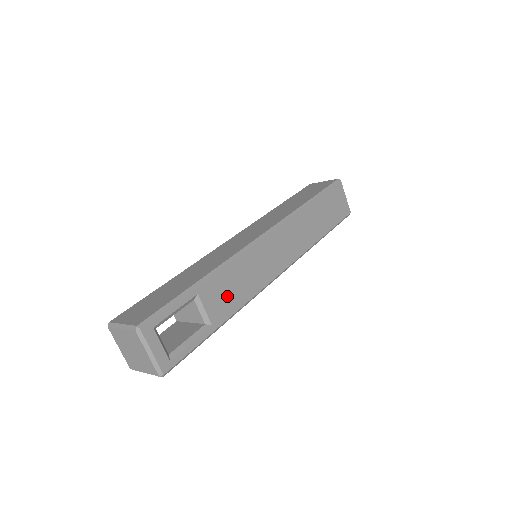
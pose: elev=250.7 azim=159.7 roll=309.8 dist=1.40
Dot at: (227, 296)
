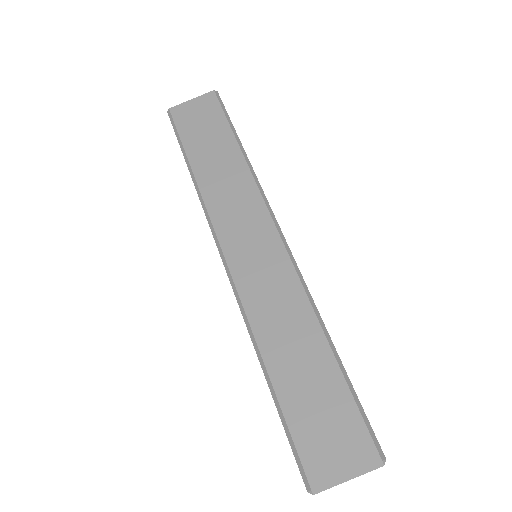
Dot at: occluded
